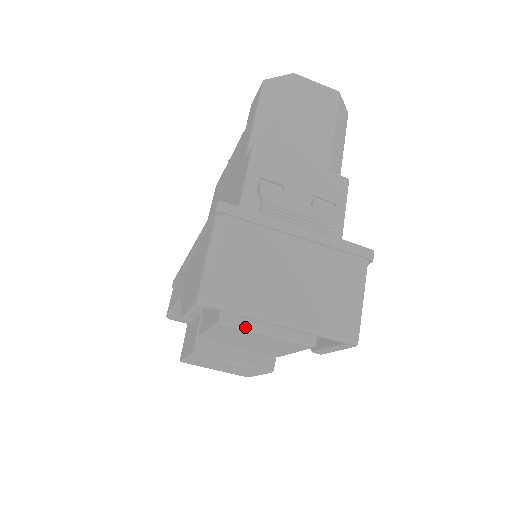
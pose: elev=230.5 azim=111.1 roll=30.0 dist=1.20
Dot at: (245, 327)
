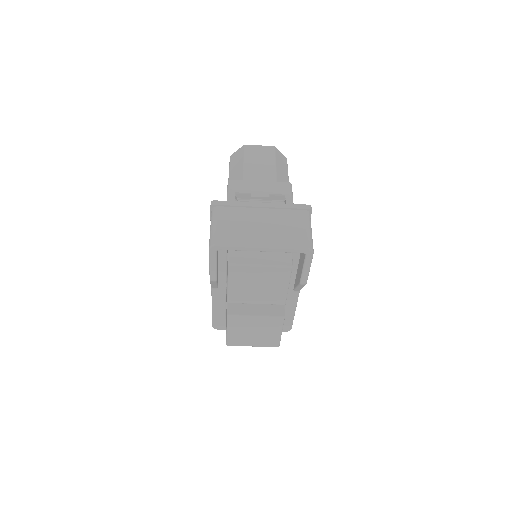
Dot at: (244, 264)
